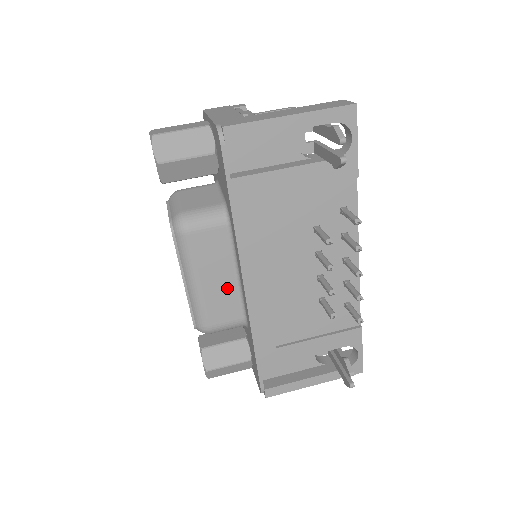
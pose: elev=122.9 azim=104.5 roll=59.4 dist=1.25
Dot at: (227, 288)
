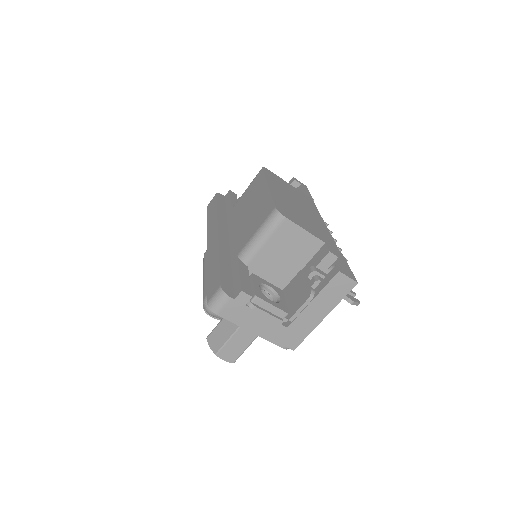
Dot at: occluded
